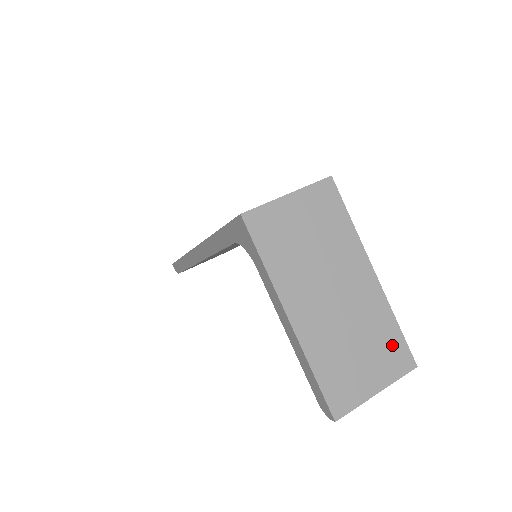
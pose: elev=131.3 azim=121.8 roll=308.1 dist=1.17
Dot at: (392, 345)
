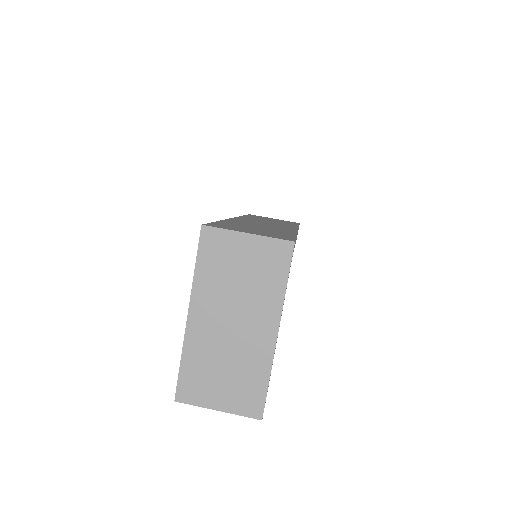
Dot at: (253, 391)
